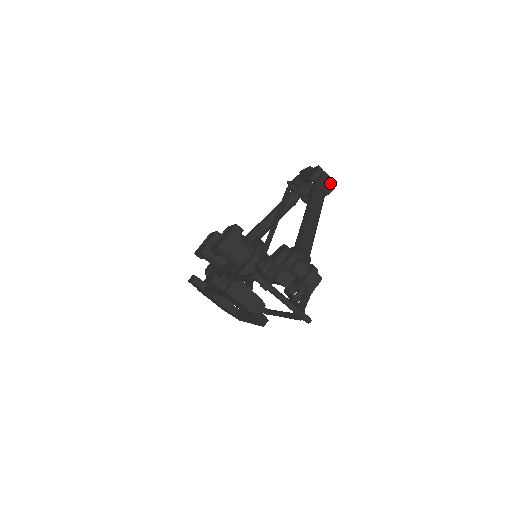
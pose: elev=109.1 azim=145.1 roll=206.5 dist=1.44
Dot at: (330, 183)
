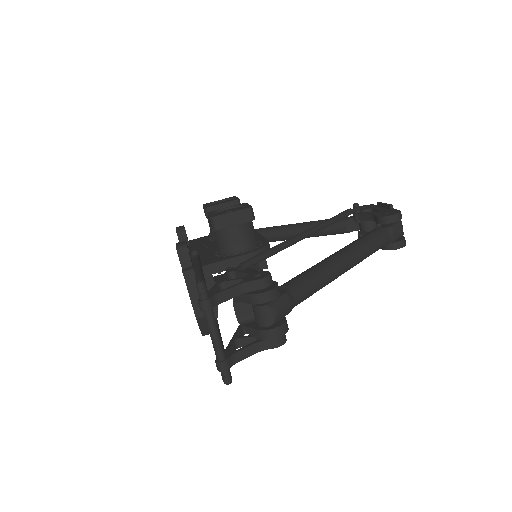
Dot at: (398, 239)
